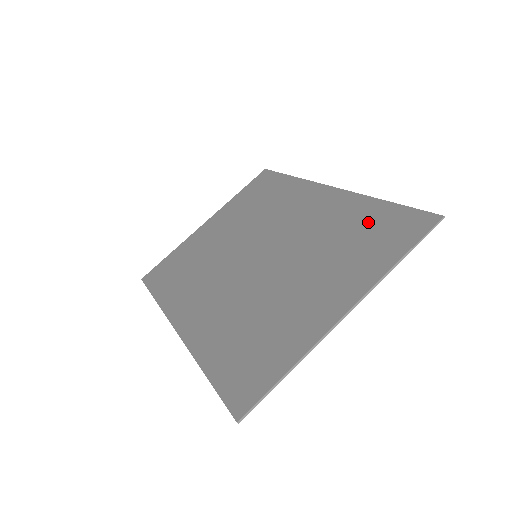
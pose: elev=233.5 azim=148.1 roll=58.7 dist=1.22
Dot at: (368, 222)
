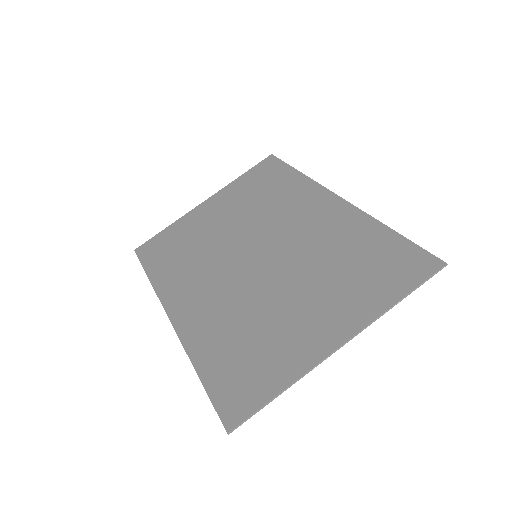
Dot at: (372, 249)
